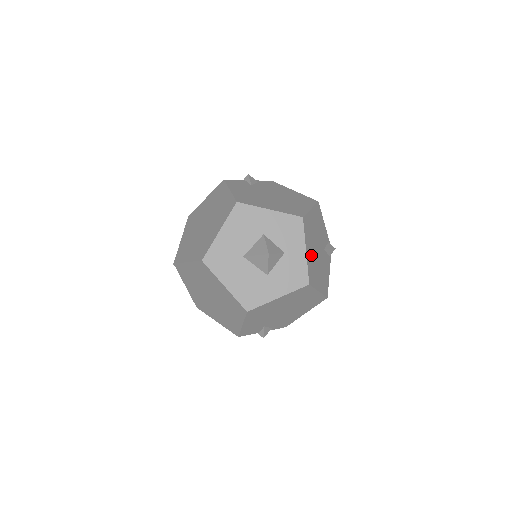
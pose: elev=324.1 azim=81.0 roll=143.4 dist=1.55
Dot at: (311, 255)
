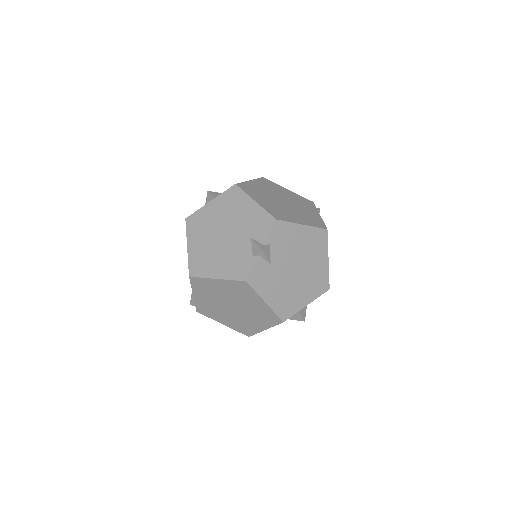
Dot at: occluded
